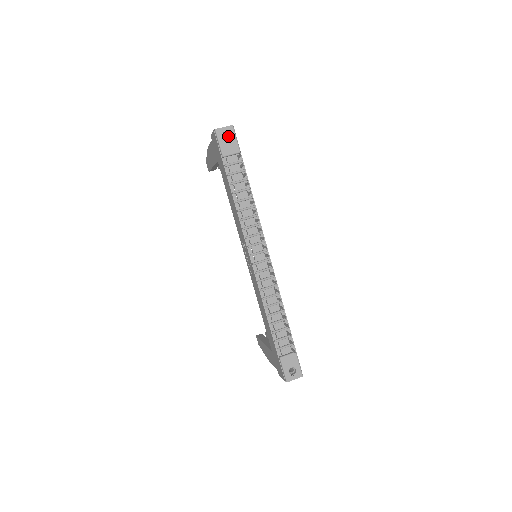
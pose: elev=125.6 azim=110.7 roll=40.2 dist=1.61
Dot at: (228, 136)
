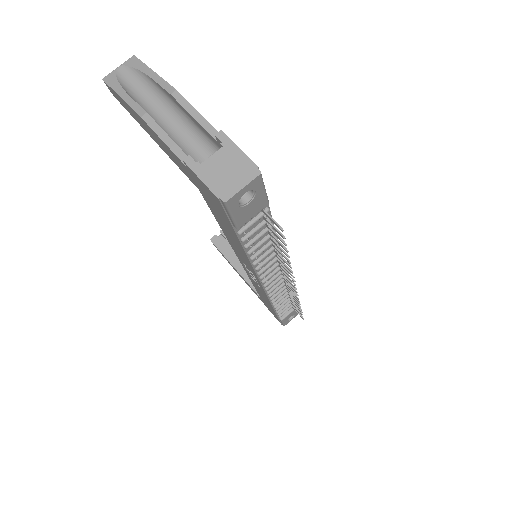
Dot at: occluded
